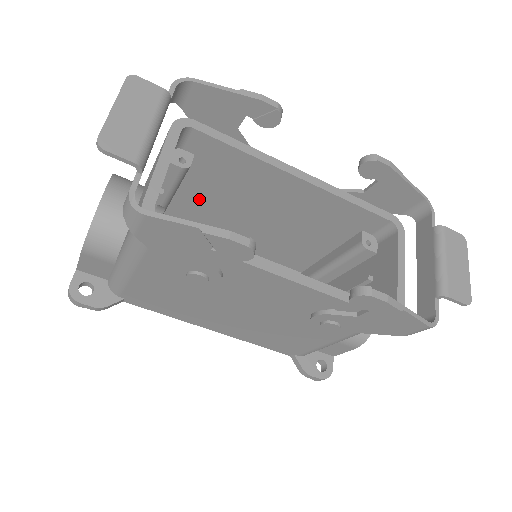
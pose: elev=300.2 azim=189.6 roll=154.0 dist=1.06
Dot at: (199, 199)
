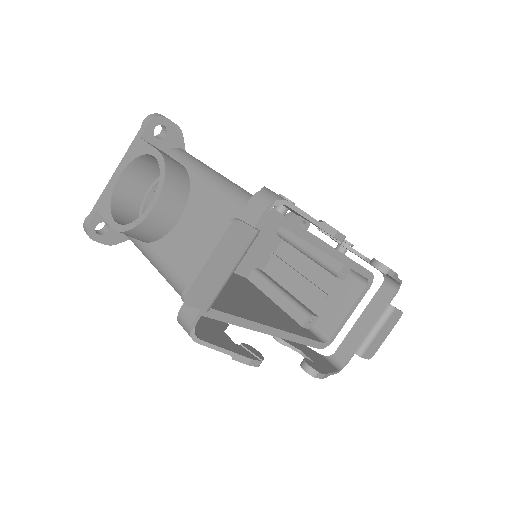
Dot at: occluded
